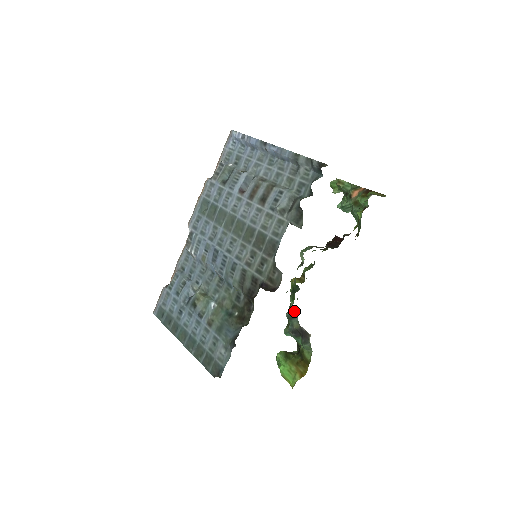
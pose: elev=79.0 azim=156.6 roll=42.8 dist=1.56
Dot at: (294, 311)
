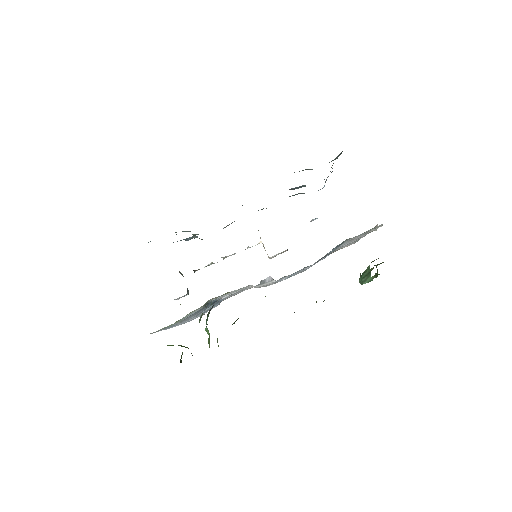
Dot at: occluded
